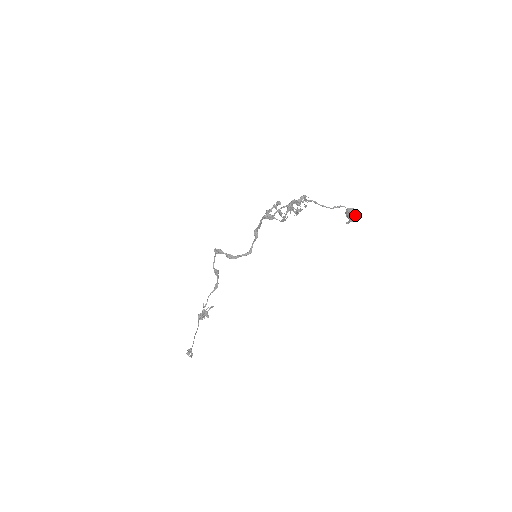
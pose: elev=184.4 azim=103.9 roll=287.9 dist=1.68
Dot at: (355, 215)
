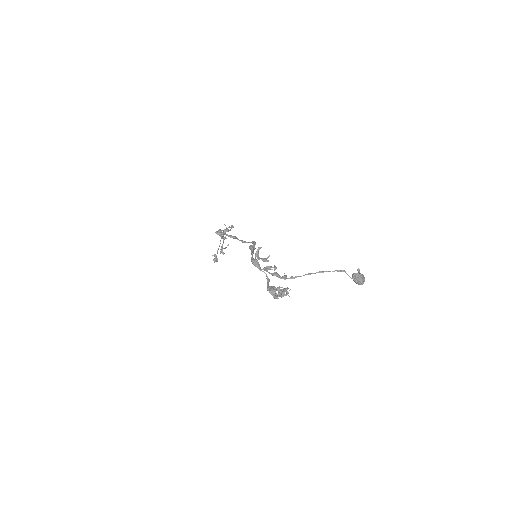
Dot at: (361, 283)
